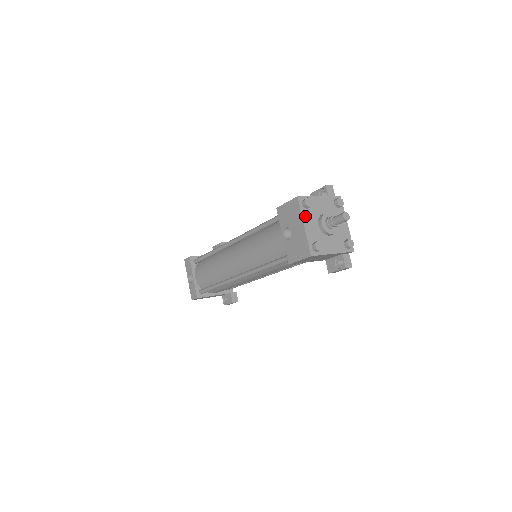
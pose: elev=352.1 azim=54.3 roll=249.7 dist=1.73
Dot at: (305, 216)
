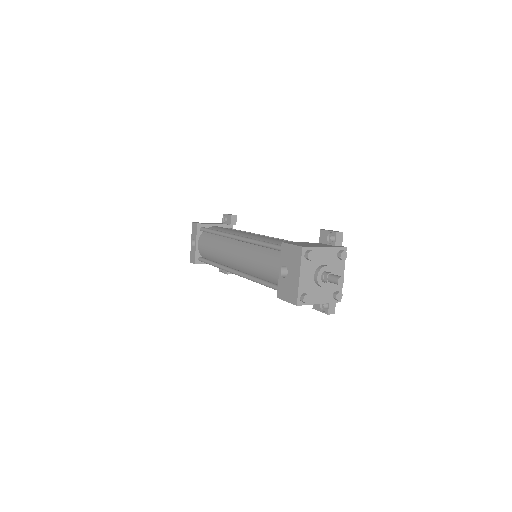
Dot at: (304, 267)
